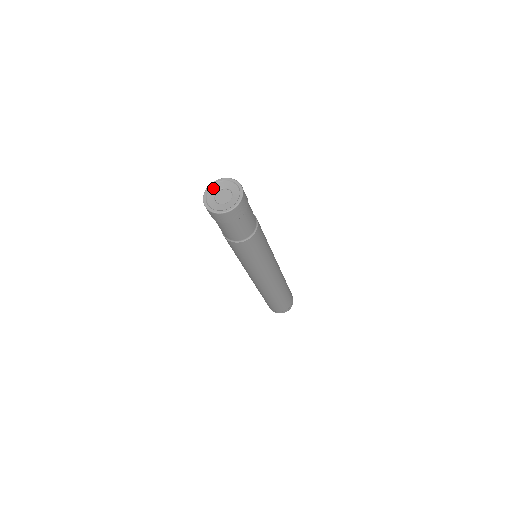
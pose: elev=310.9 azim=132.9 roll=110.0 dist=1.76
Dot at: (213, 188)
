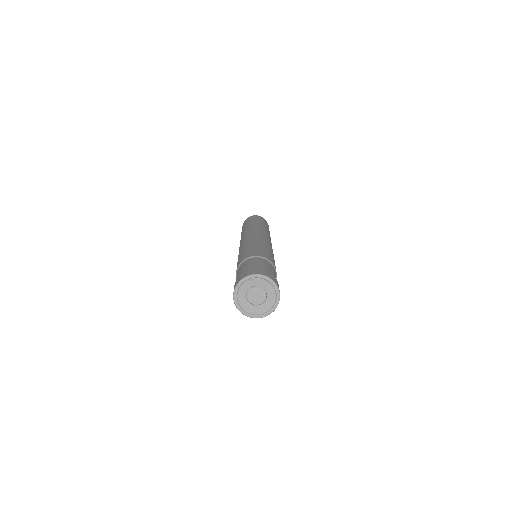
Dot at: (240, 296)
